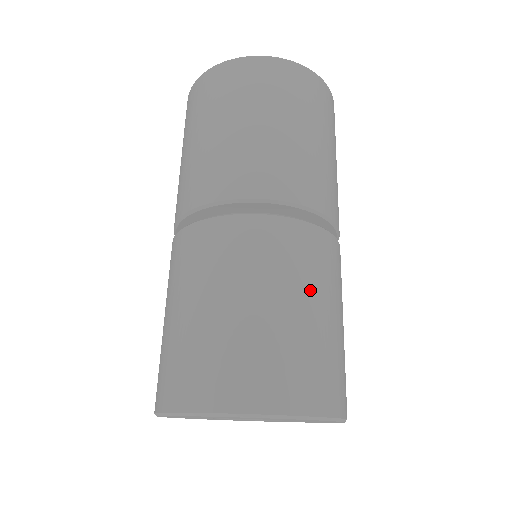
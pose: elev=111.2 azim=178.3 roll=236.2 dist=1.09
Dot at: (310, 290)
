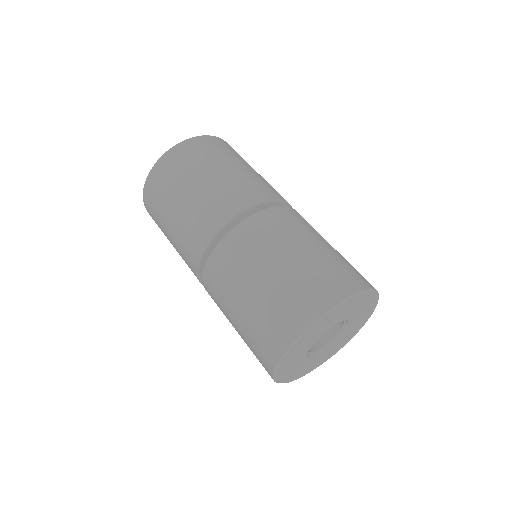
Dot at: (294, 240)
